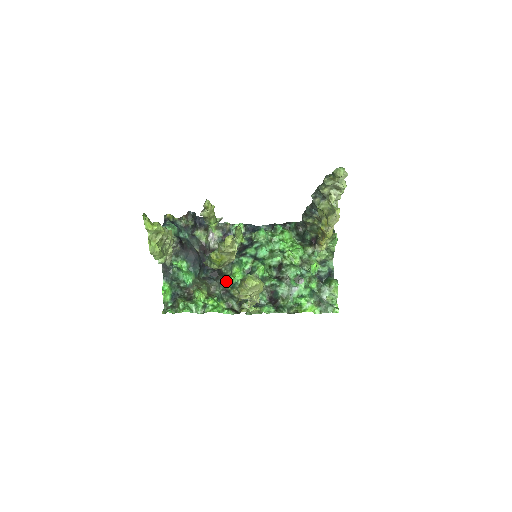
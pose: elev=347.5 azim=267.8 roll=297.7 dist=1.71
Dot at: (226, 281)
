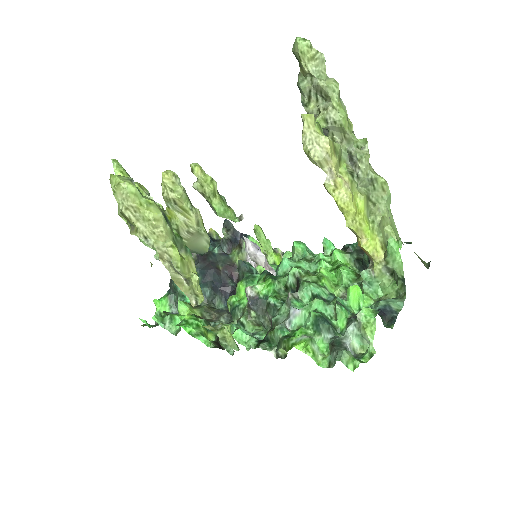
Dot at: (227, 303)
